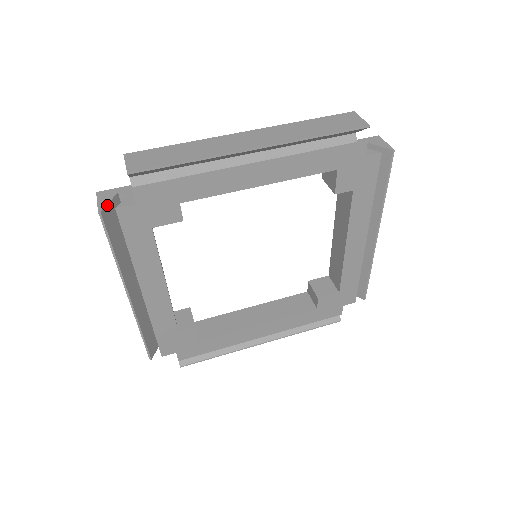
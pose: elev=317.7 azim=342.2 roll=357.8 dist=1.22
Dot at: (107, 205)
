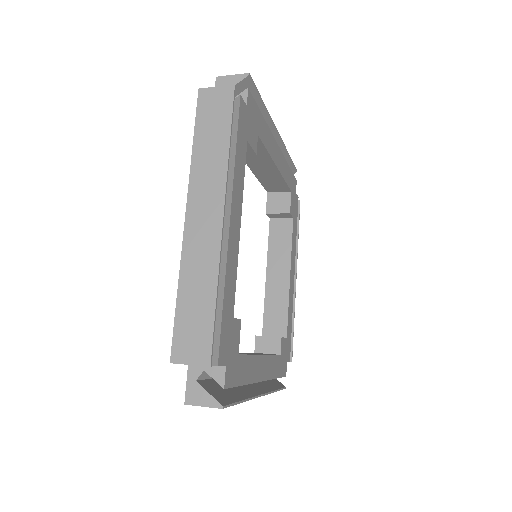
Dot at: occluded
